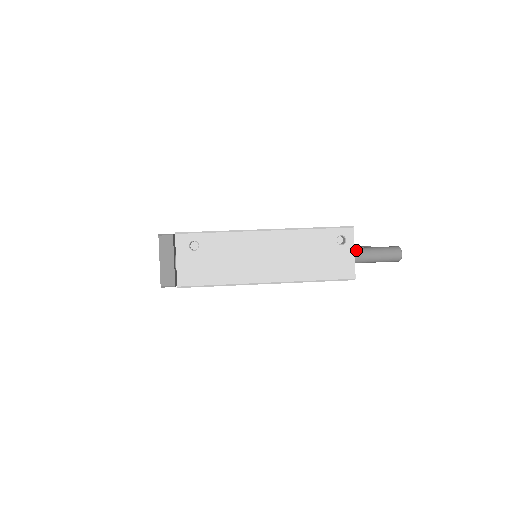
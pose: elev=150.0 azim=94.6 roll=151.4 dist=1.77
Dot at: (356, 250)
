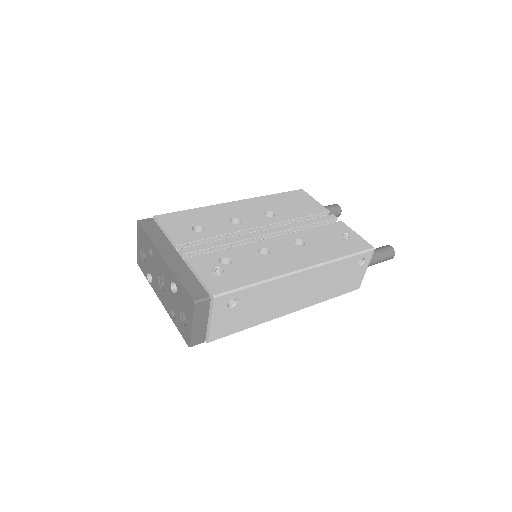
Dot at: occluded
